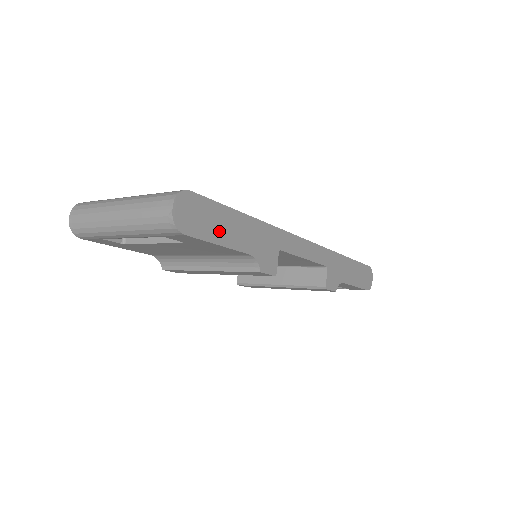
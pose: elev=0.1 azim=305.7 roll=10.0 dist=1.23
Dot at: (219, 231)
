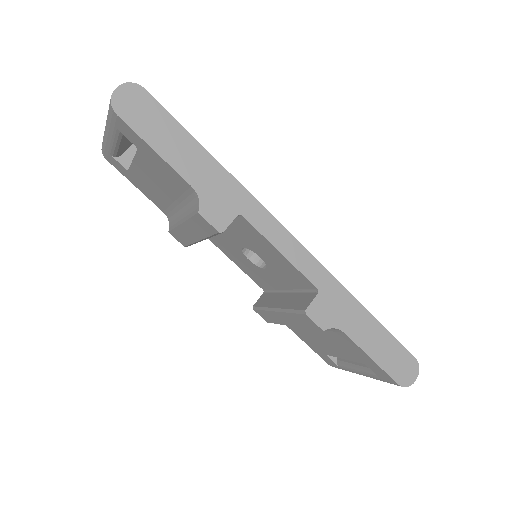
Dot at: (161, 140)
